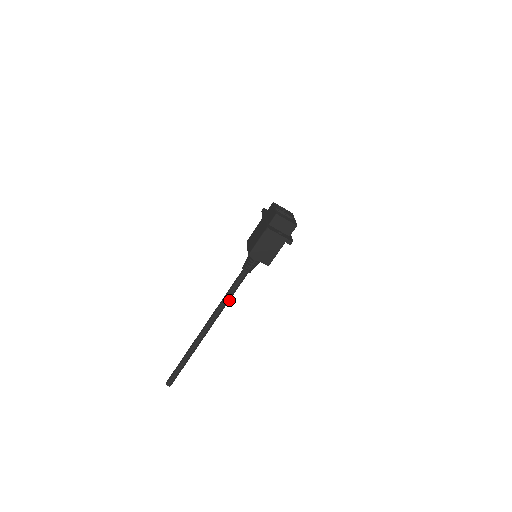
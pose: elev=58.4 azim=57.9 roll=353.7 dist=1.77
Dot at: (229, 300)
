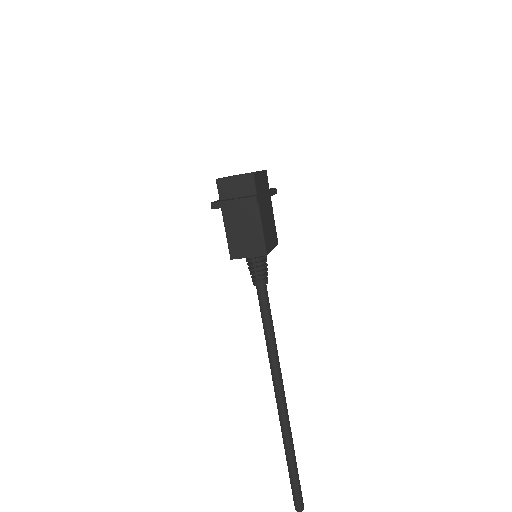
Dot at: (274, 339)
